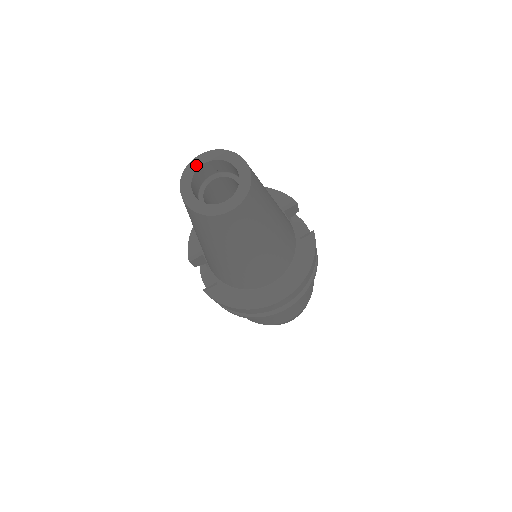
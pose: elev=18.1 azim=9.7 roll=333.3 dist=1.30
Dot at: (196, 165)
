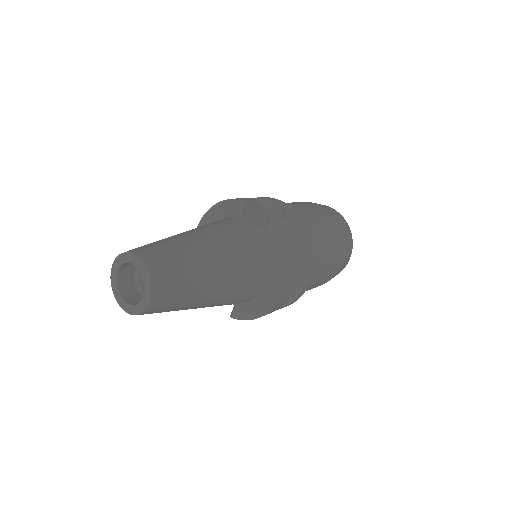
Dot at: (114, 278)
